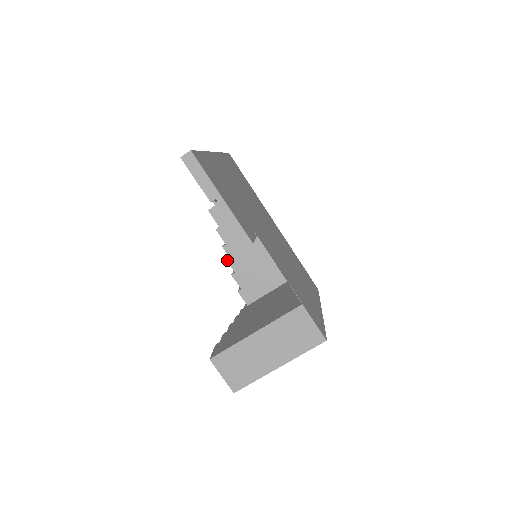
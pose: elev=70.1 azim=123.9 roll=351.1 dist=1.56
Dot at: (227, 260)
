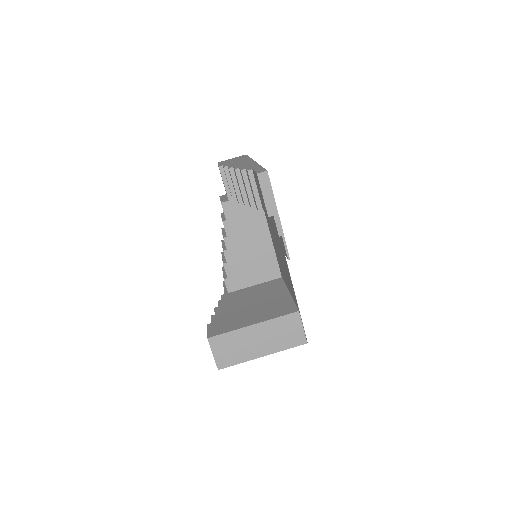
Dot at: (223, 250)
